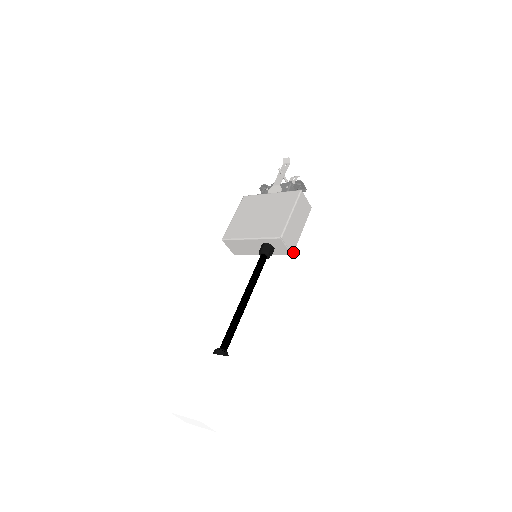
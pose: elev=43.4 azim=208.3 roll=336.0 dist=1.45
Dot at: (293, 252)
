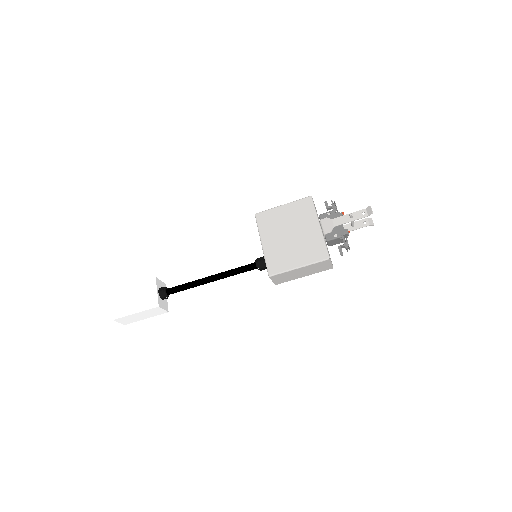
Dot at: (277, 284)
